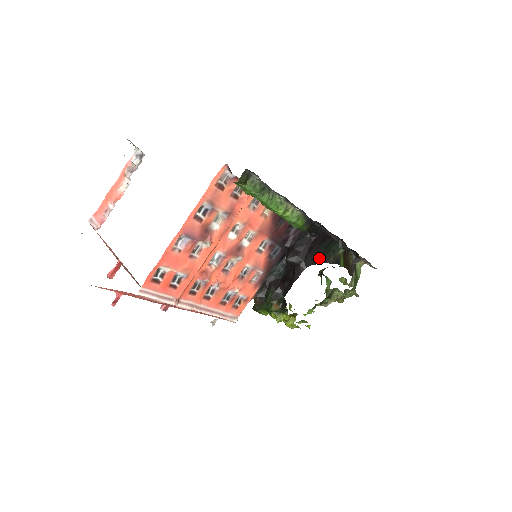
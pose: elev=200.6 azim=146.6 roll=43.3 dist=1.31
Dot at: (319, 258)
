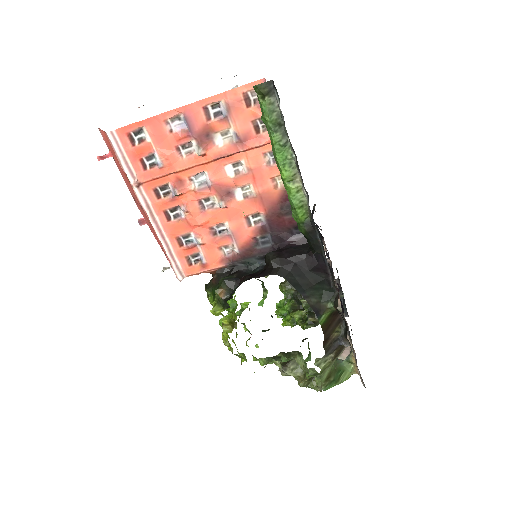
Dot at: (299, 283)
